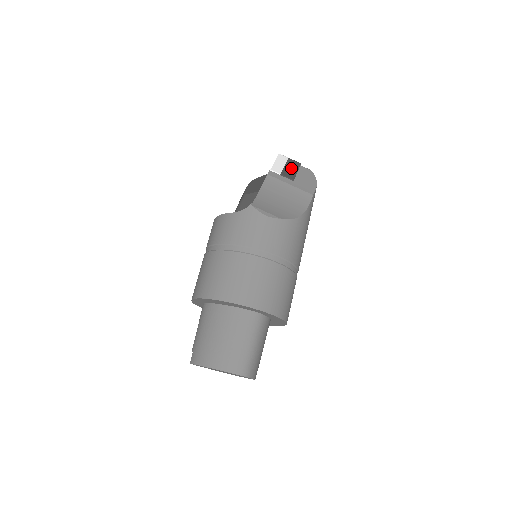
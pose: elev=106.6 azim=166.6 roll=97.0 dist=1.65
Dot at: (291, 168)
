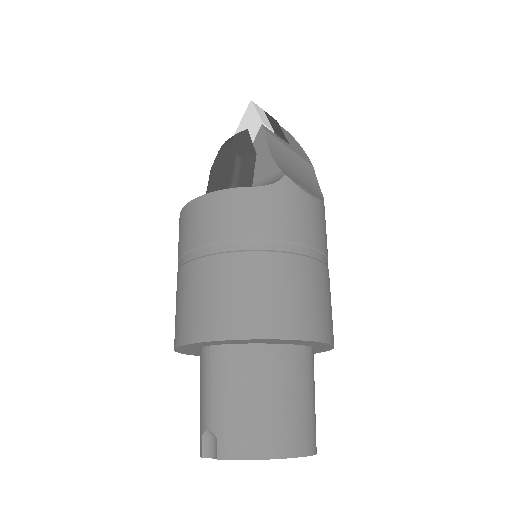
Dot at: (275, 125)
